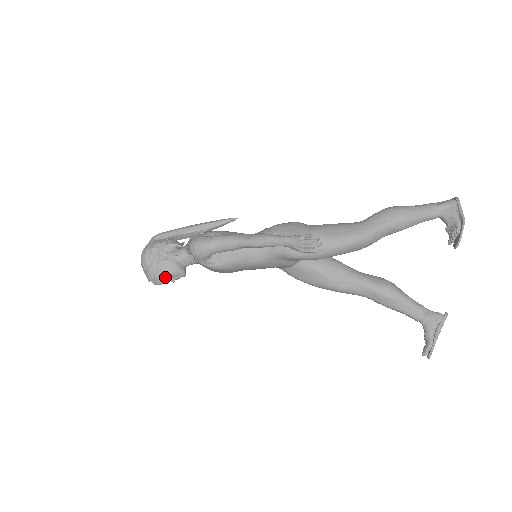
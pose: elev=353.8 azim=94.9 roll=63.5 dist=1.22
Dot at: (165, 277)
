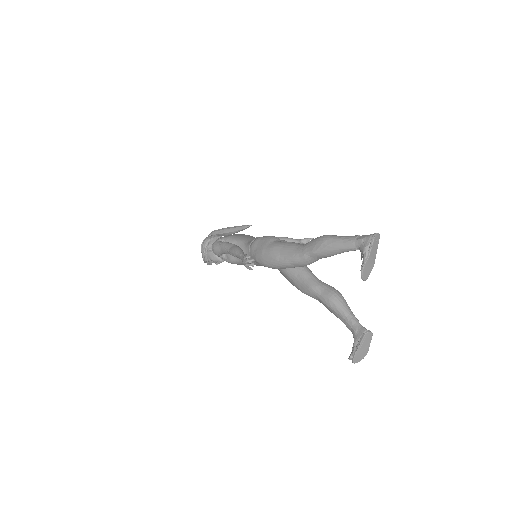
Dot at: (213, 261)
